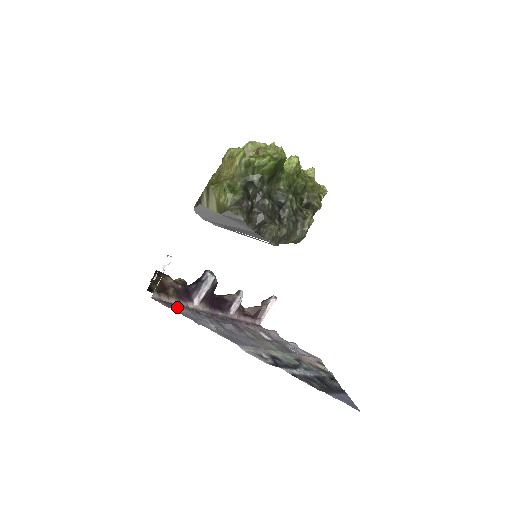
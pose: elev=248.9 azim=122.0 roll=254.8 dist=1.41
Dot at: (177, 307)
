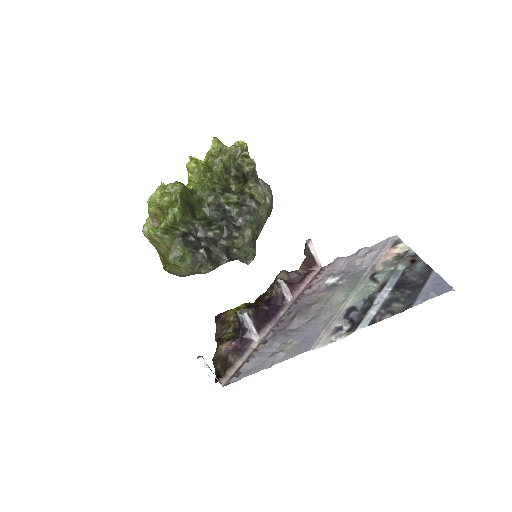
Dot at: (246, 365)
